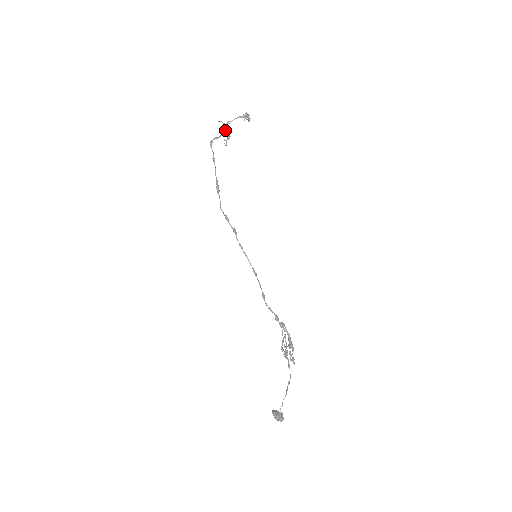
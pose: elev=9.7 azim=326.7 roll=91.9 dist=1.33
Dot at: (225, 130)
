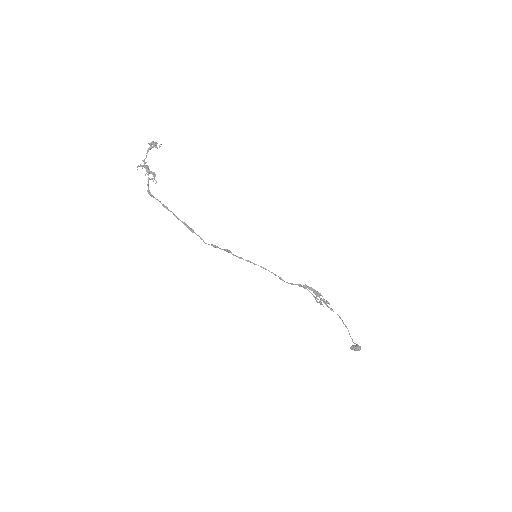
Dot at: (149, 172)
